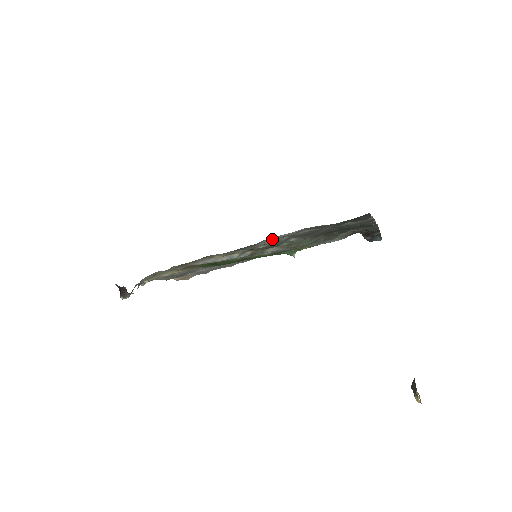
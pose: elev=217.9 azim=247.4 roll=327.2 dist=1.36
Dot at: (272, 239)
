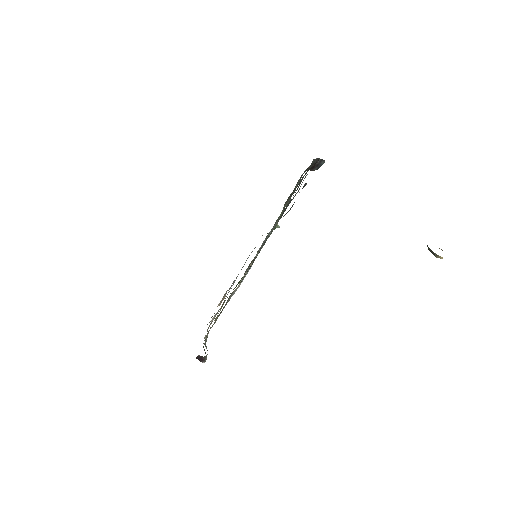
Dot at: occluded
